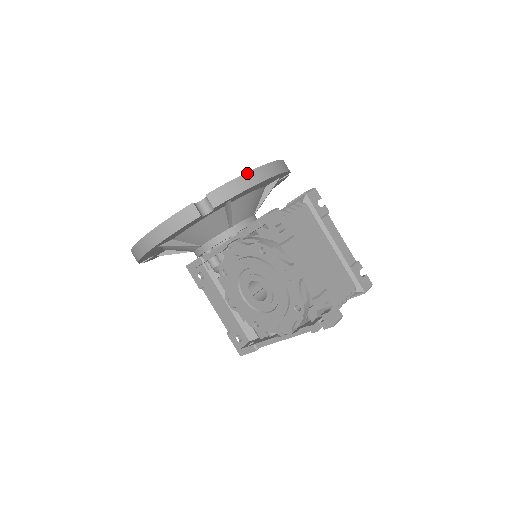
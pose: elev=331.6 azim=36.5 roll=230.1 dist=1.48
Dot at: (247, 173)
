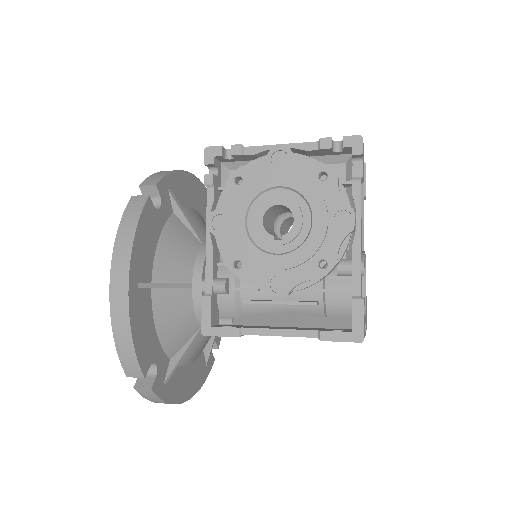
Dot at: occluded
